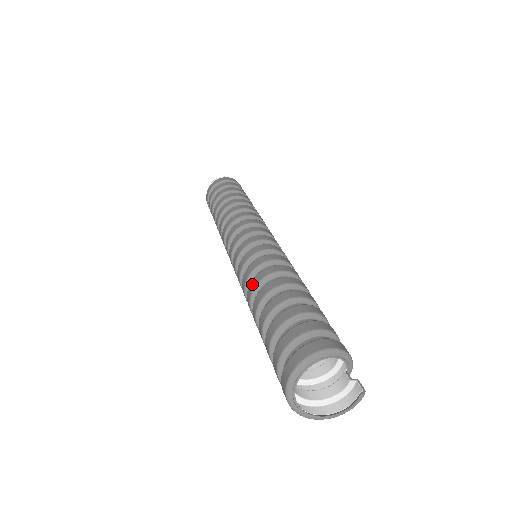
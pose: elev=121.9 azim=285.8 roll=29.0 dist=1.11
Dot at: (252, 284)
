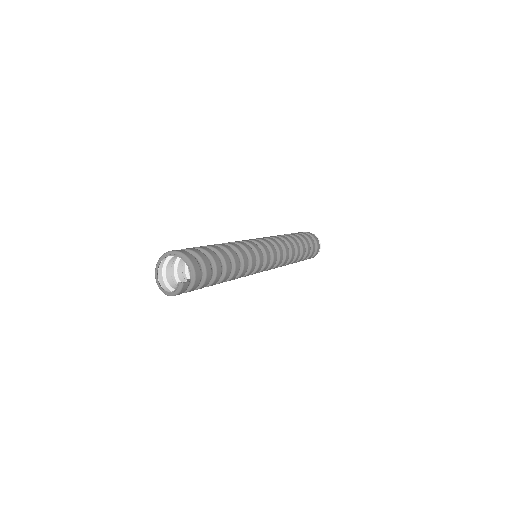
Dot at: occluded
